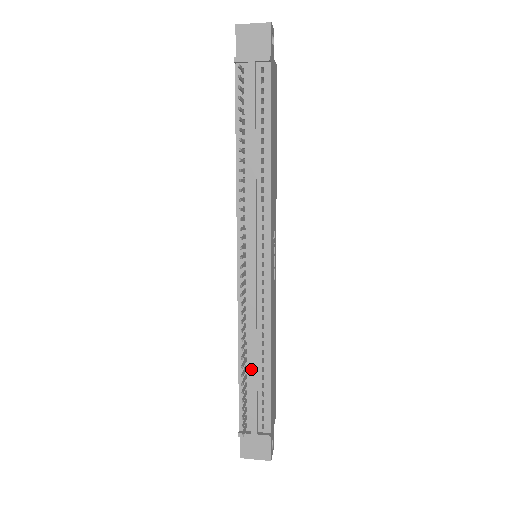
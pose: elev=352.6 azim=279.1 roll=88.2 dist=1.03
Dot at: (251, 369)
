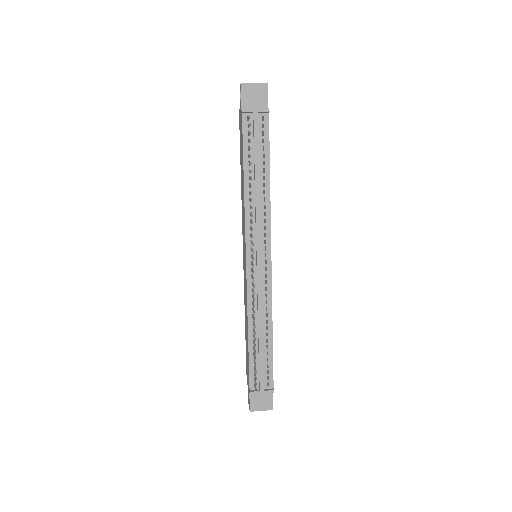
Dot at: (259, 342)
